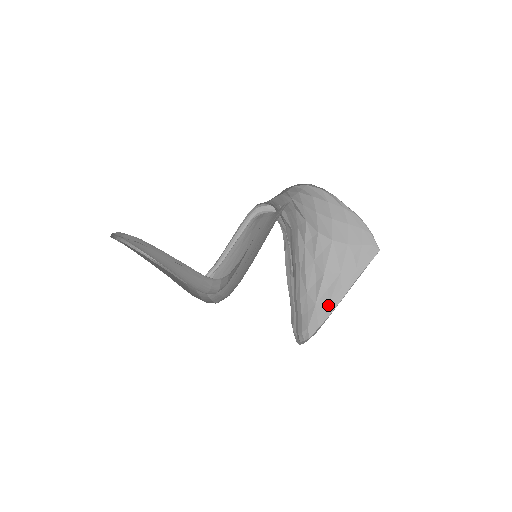
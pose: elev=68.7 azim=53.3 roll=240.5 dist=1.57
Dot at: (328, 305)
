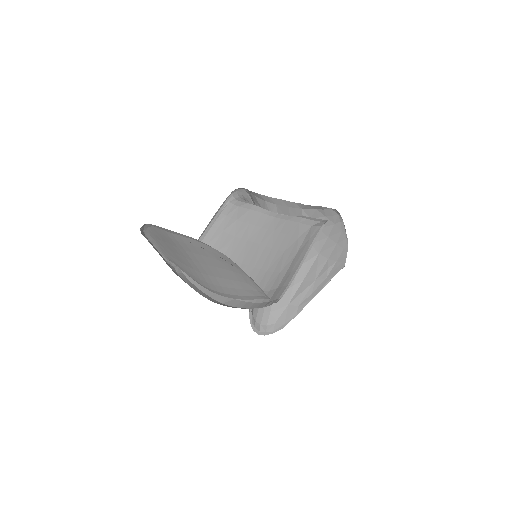
Dot at: (298, 306)
